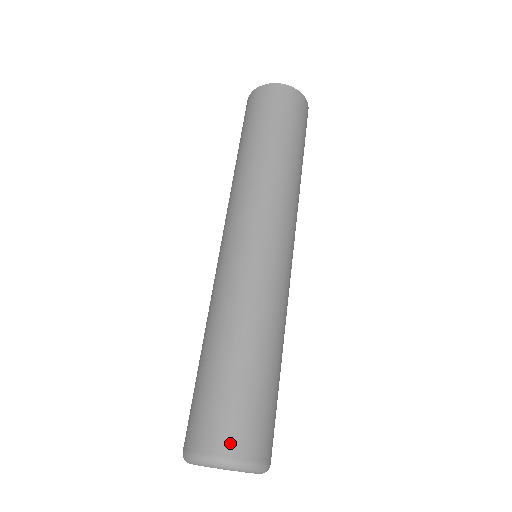
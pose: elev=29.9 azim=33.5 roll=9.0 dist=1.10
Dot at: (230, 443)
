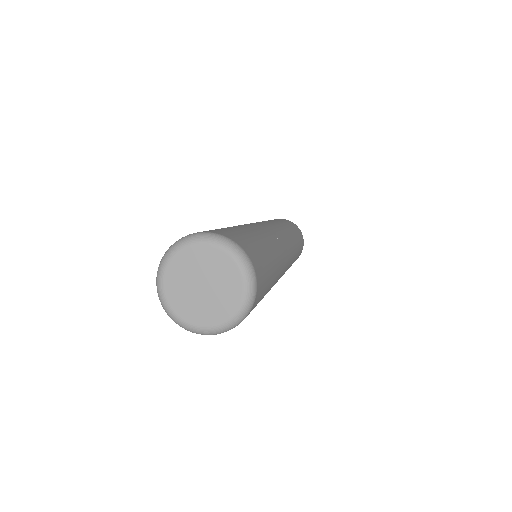
Dot at: (221, 232)
